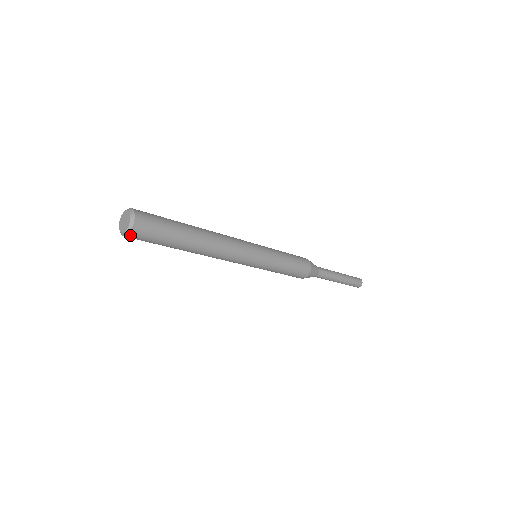
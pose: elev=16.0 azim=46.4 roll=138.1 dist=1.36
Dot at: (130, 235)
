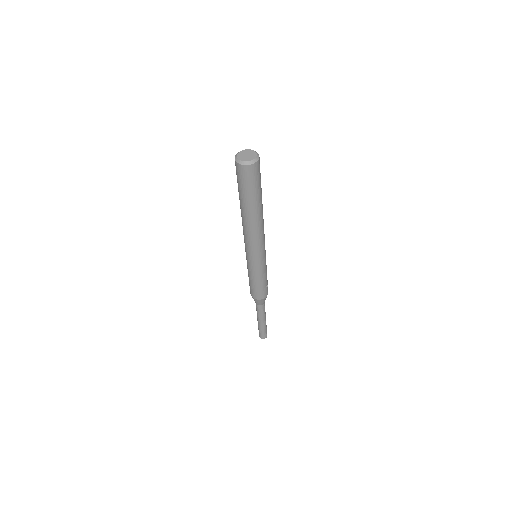
Dot at: (256, 163)
